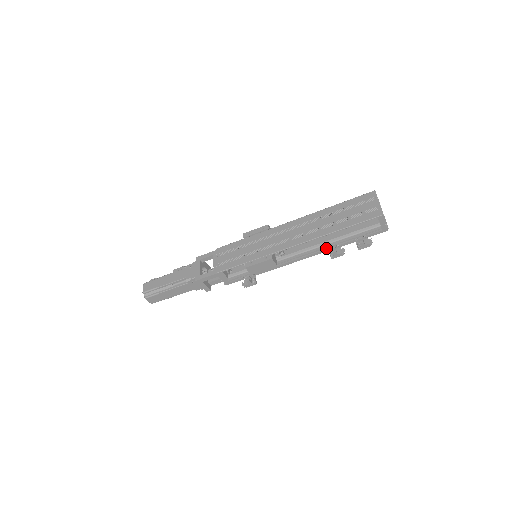
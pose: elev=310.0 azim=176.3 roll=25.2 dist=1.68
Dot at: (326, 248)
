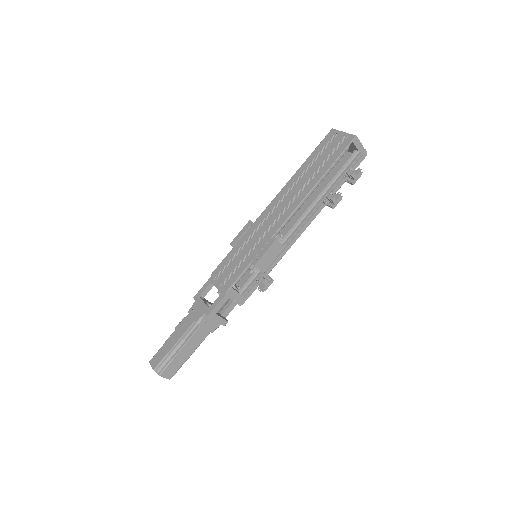
Dot at: (321, 203)
